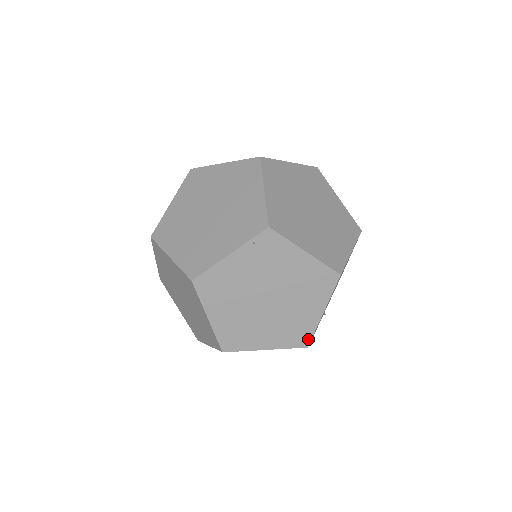
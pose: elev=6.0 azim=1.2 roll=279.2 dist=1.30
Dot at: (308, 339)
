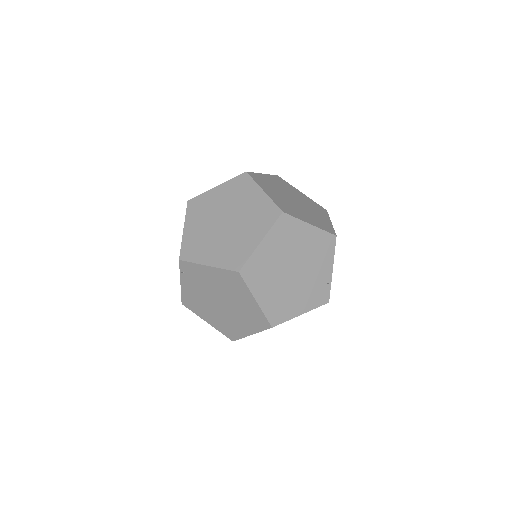
Dot at: (266, 322)
